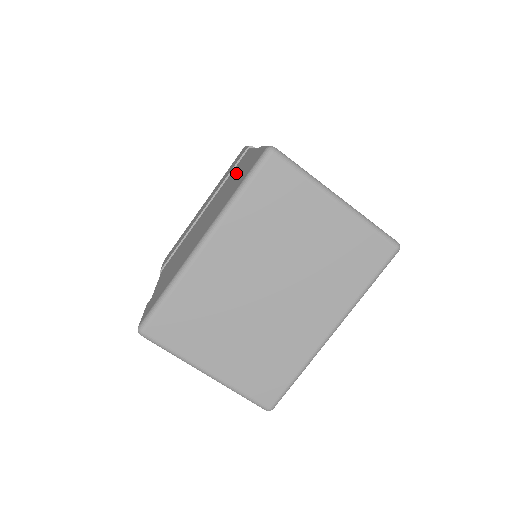
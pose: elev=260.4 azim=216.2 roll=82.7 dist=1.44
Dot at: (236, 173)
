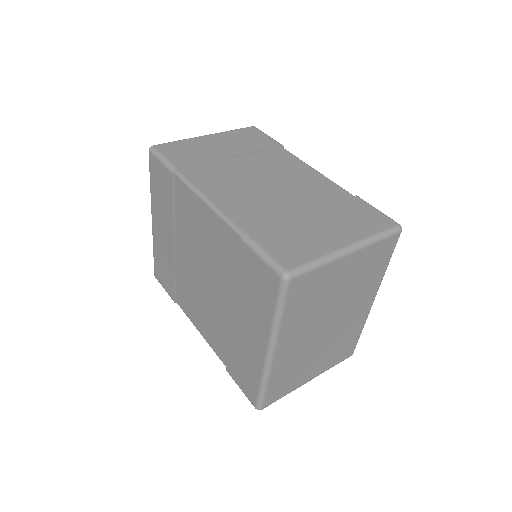
Dot at: (205, 232)
